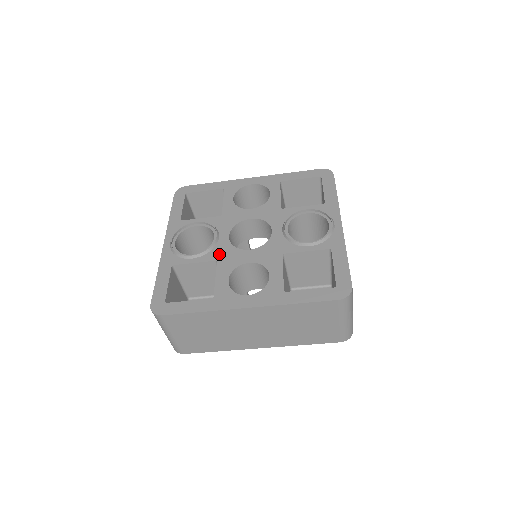
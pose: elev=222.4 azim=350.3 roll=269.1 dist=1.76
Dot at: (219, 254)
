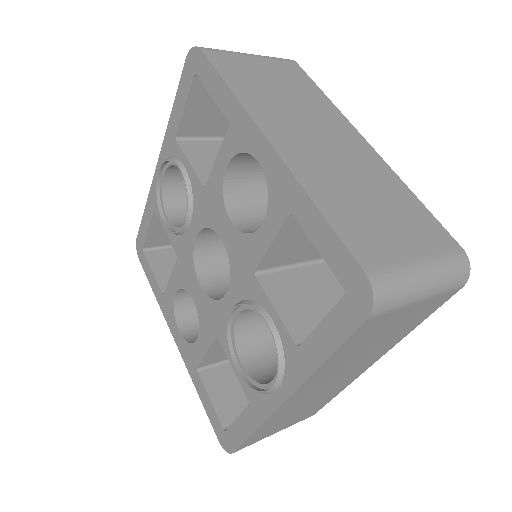
Dot at: (181, 251)
